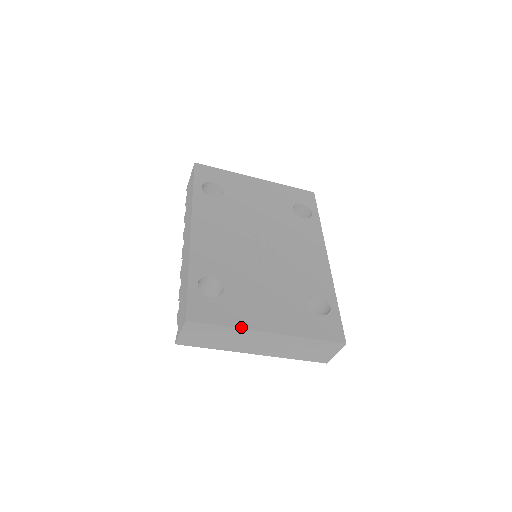
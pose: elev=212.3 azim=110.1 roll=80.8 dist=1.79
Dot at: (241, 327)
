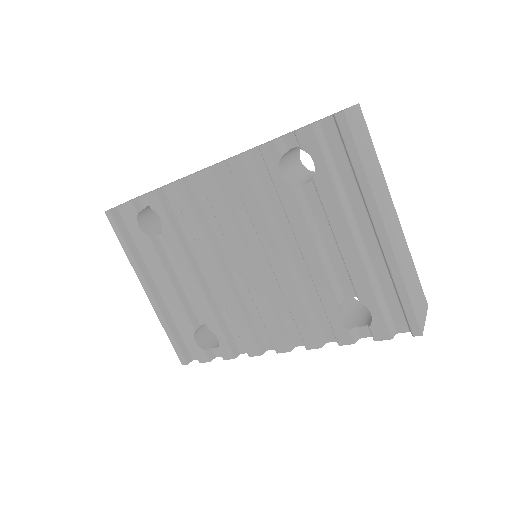
Dot at: occluded
